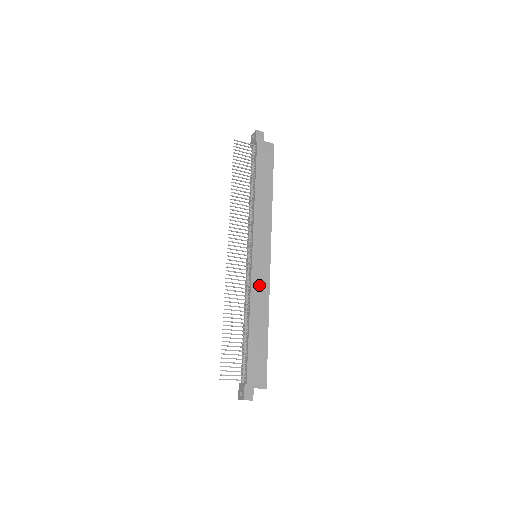
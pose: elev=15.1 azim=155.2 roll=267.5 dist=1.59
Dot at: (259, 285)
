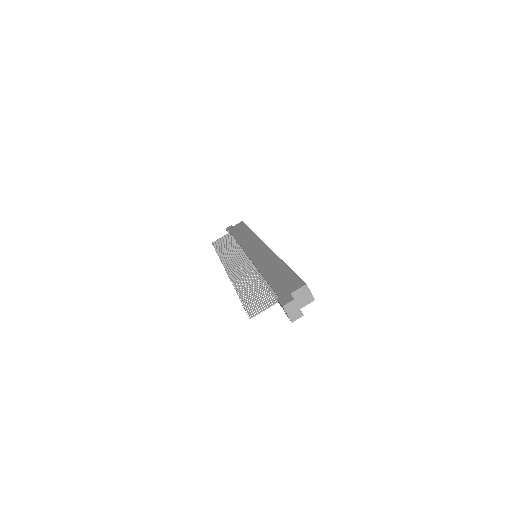
Dot at: (261, 258)
